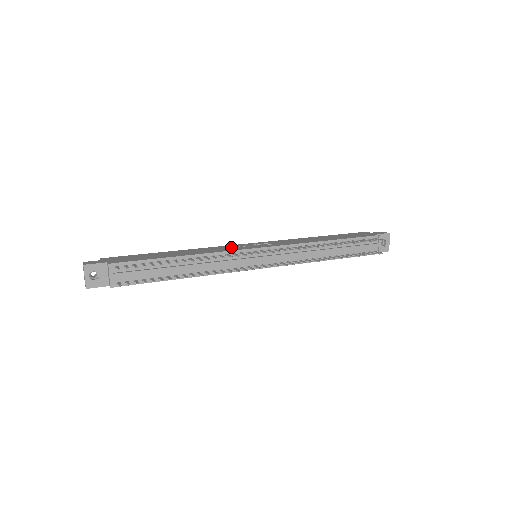
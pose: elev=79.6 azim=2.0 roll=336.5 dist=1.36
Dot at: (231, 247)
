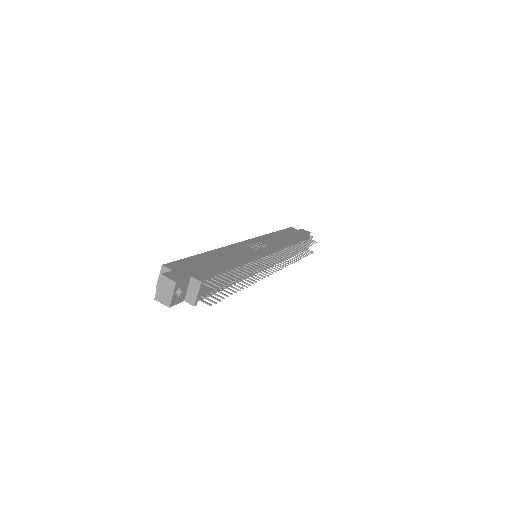
Dot at: (246, 248)
